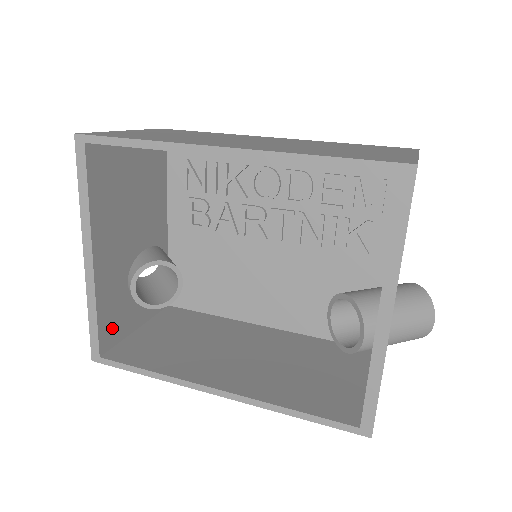
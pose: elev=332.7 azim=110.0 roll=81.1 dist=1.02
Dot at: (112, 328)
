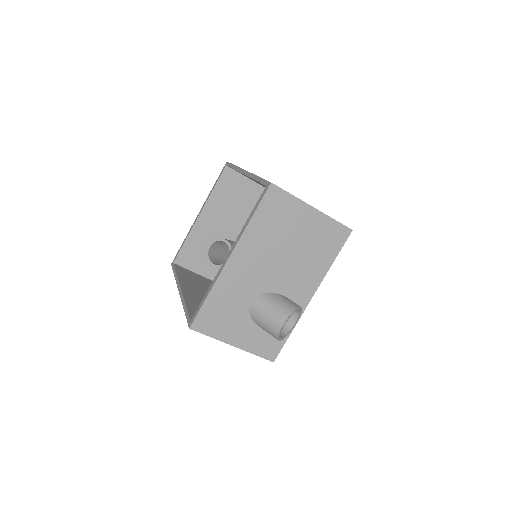
Dot at: (189, 258)
